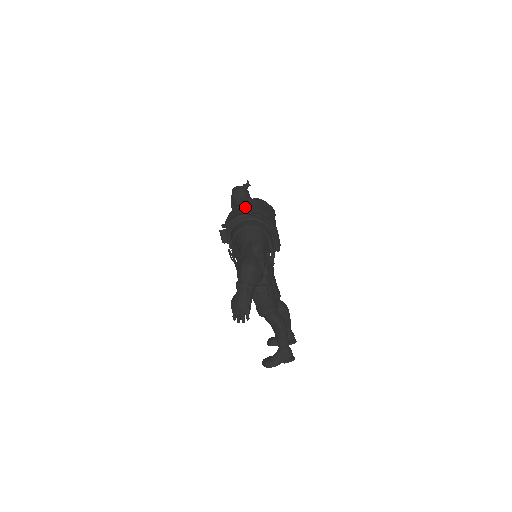
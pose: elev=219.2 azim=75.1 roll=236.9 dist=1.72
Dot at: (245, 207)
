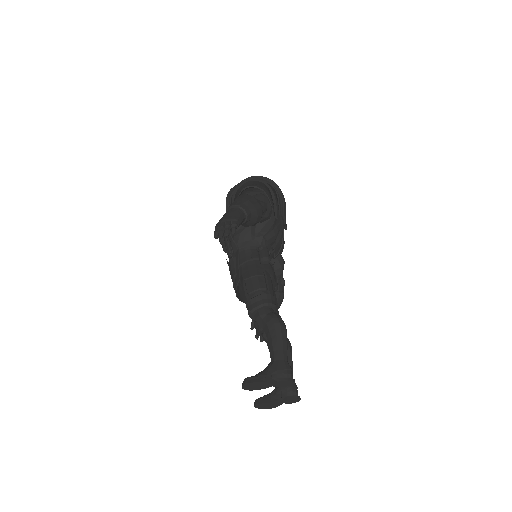
Dot at: occluded
